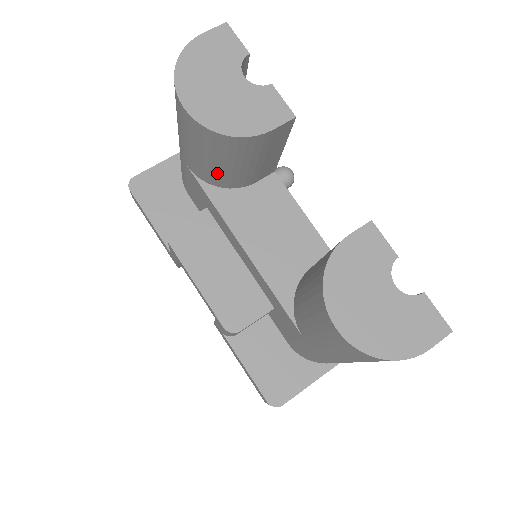
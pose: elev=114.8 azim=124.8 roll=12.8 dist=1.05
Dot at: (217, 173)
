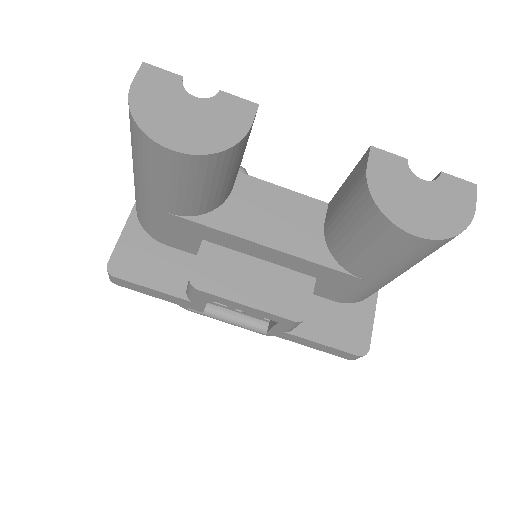
Dot at: (208, 198)
